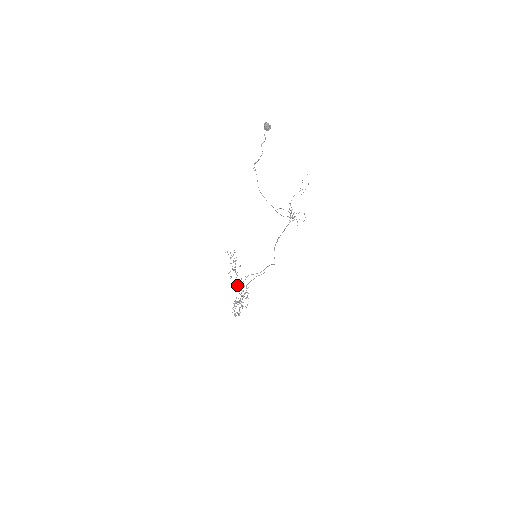
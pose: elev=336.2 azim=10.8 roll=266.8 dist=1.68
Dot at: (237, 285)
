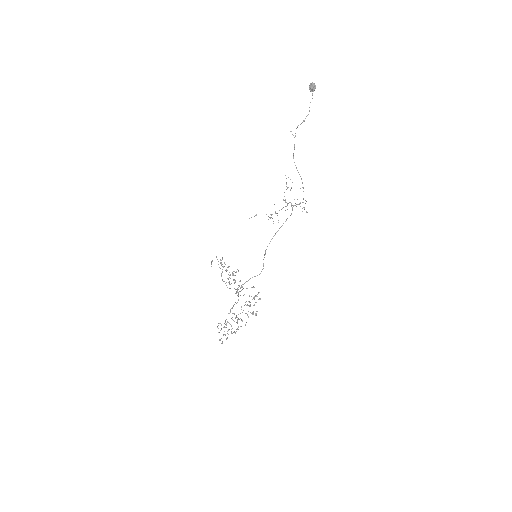
Dot at: occluded
